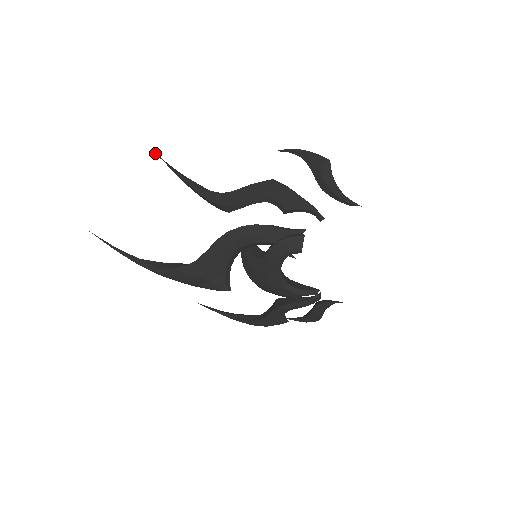
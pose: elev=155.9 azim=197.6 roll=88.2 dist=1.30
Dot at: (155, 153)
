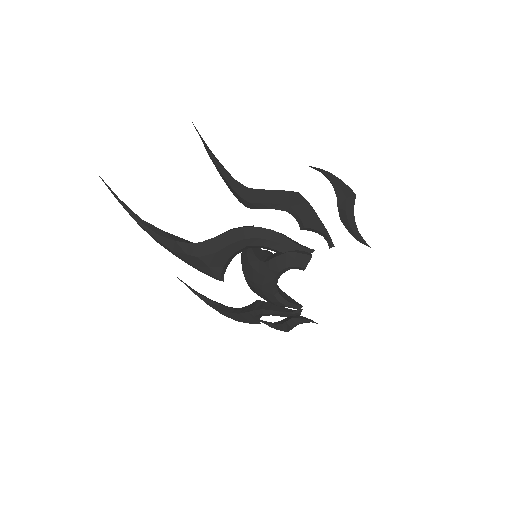
Dot at: (192, 122)
